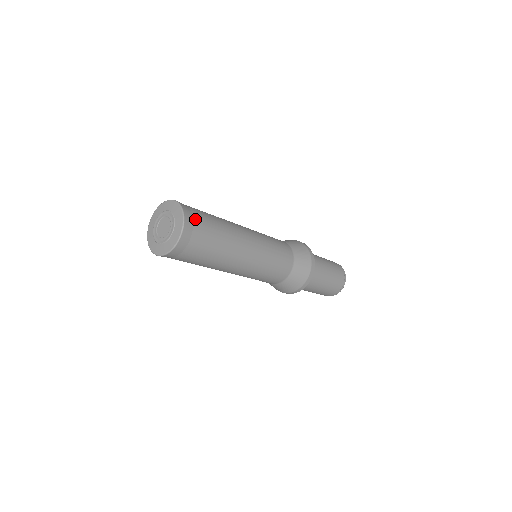
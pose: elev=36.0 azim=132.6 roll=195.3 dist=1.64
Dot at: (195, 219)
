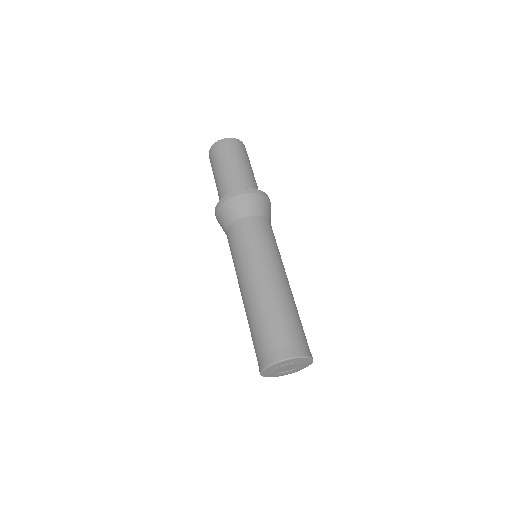
Dot at: occluded
